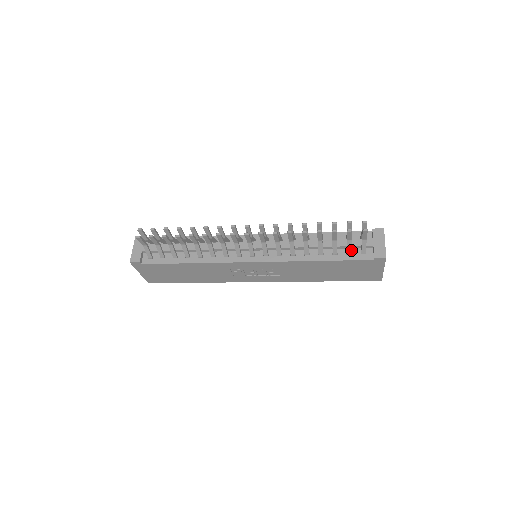
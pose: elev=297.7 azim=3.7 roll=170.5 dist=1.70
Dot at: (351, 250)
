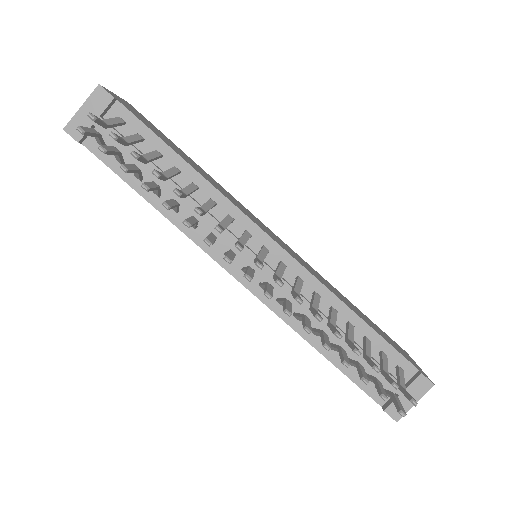
Dot at: (368, 379)
